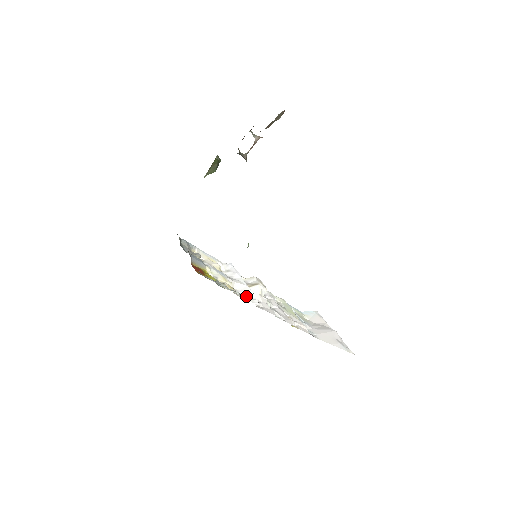
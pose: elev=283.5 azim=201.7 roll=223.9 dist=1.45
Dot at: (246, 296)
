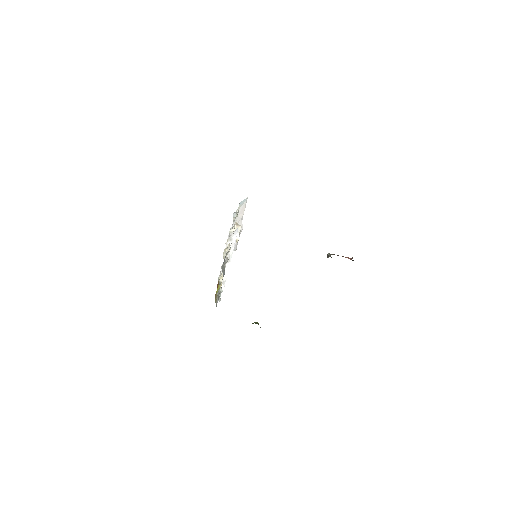
Dot at: occluded
